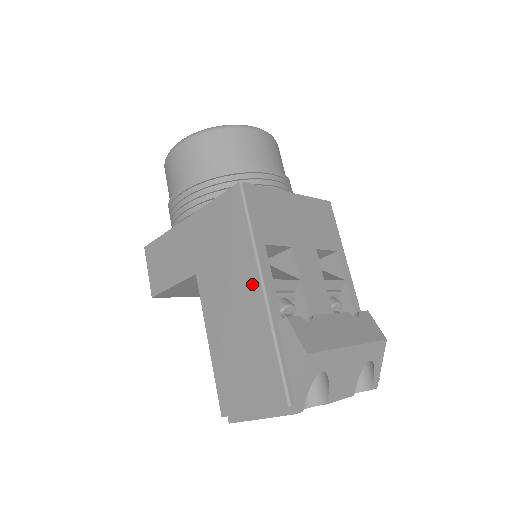
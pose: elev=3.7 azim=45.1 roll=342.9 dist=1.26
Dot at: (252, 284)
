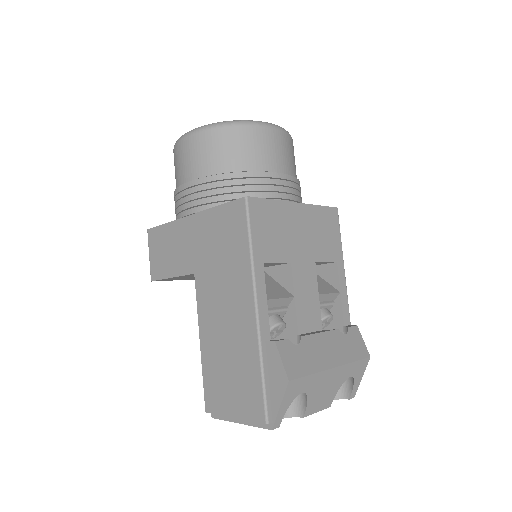
Dot at: (246, 302)
